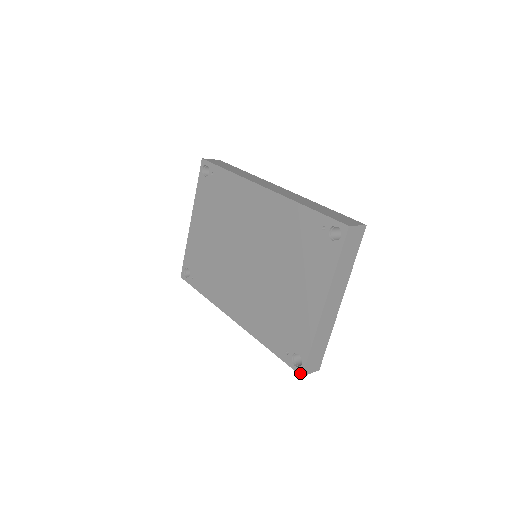
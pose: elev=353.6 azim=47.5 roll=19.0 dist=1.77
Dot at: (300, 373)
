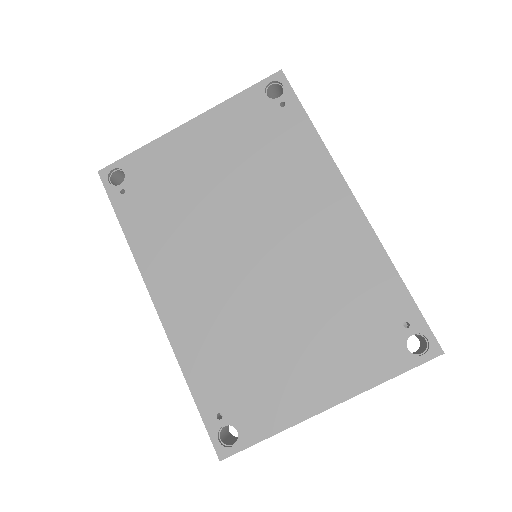
Dot at: (221, 455)
